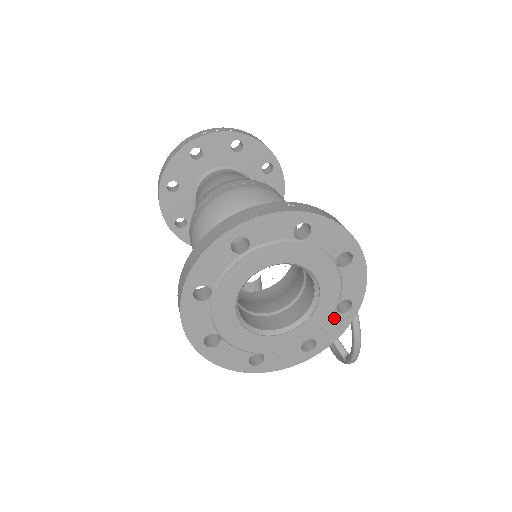
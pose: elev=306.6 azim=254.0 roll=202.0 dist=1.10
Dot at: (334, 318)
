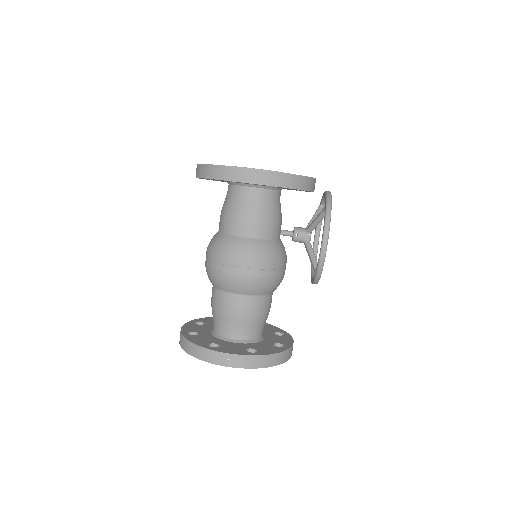
Dot at: occluded
